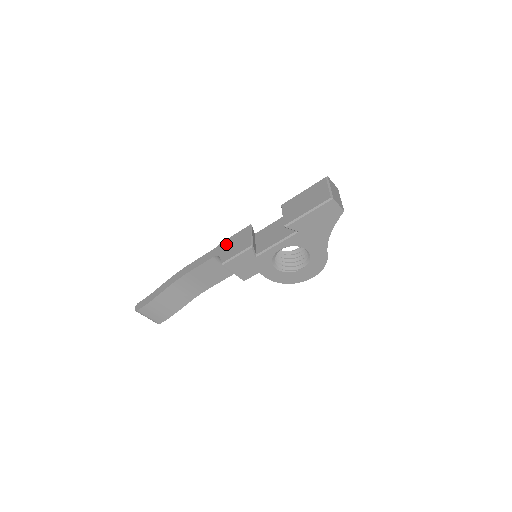
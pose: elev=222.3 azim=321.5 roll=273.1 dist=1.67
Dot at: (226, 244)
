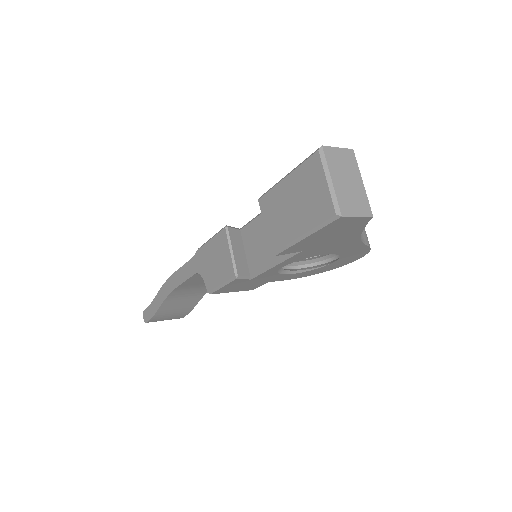
Dot at: (204, 256)
